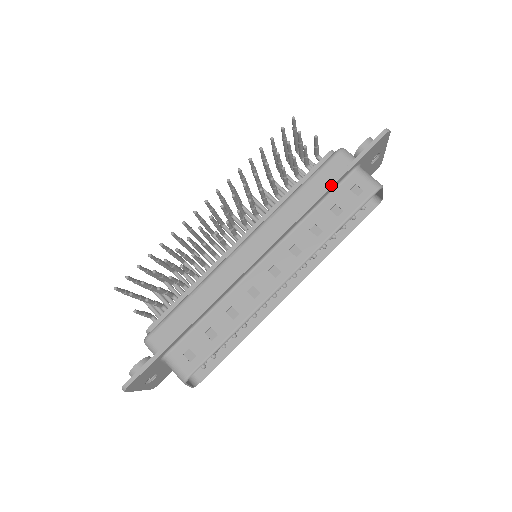
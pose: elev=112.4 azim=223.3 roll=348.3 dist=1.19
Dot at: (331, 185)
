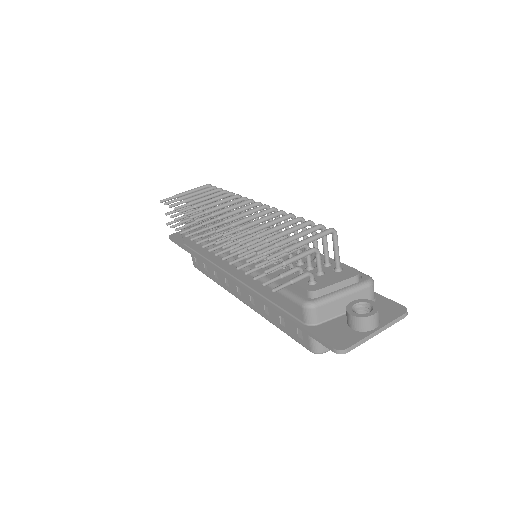
Dot at: (279, 314)
